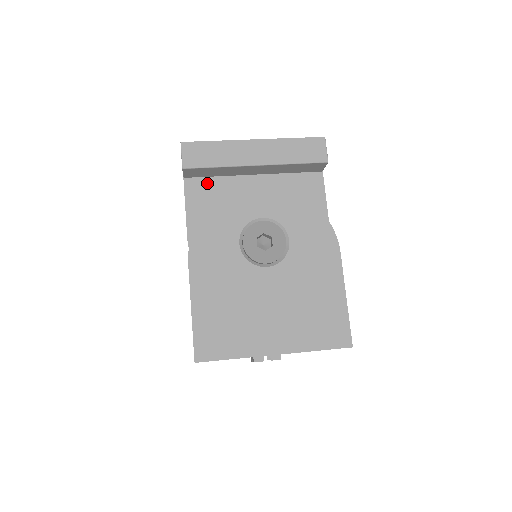
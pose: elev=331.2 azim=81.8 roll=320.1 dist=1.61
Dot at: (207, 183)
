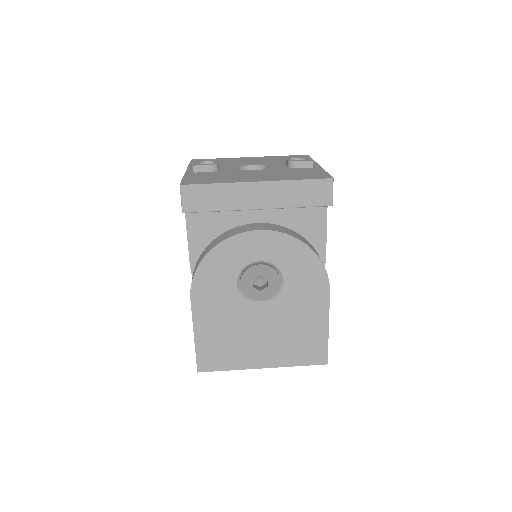
Dot at: (208, 212)
